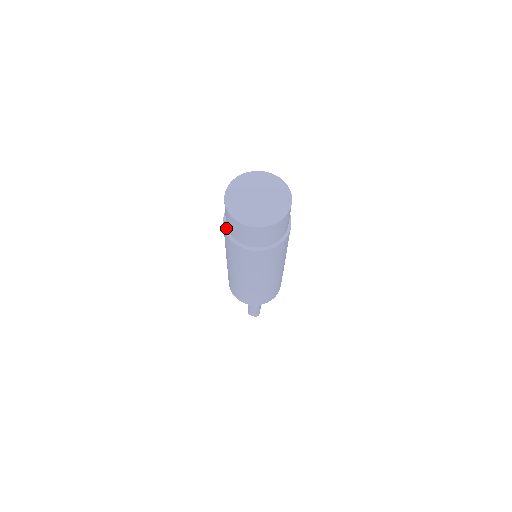
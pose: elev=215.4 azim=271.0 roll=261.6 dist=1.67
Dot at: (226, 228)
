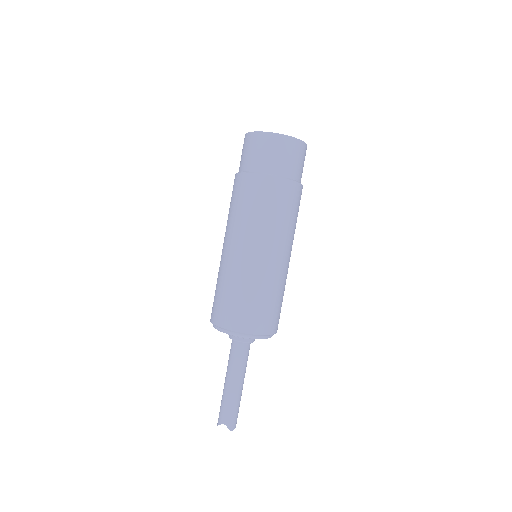
Dot at: (239, 172)
